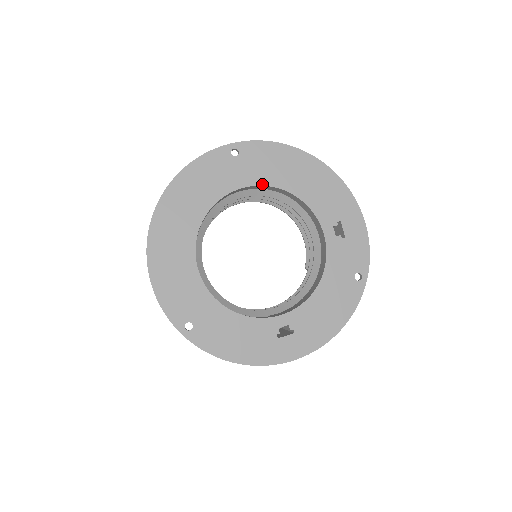
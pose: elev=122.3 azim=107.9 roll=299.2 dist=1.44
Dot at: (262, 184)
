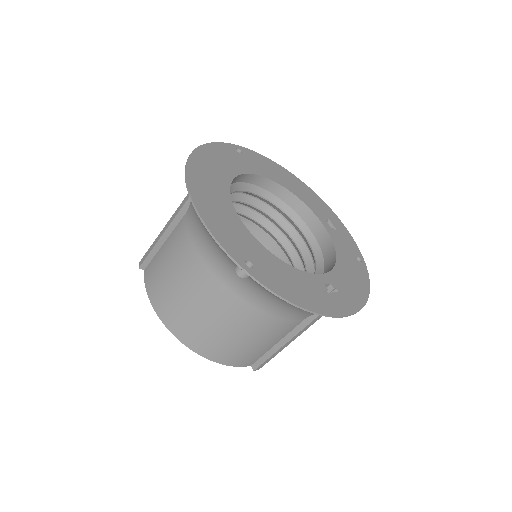
Dot at: (266, 177)
